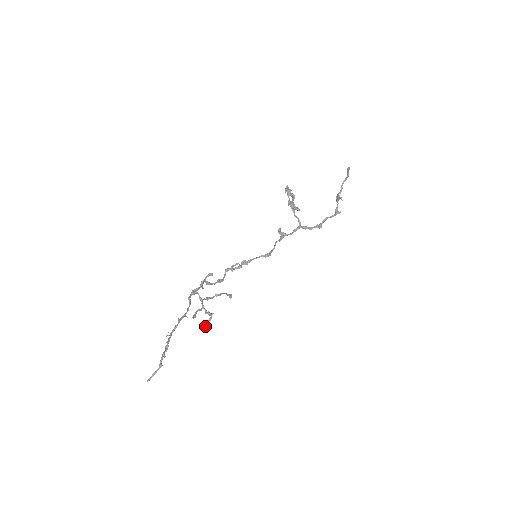
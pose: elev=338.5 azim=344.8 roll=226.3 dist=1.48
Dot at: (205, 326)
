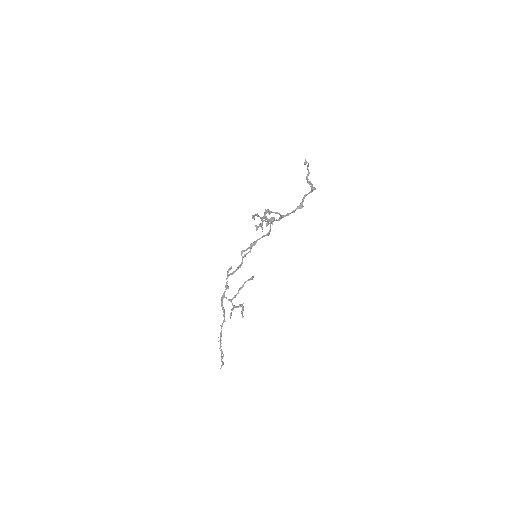
Dot at: occluded
